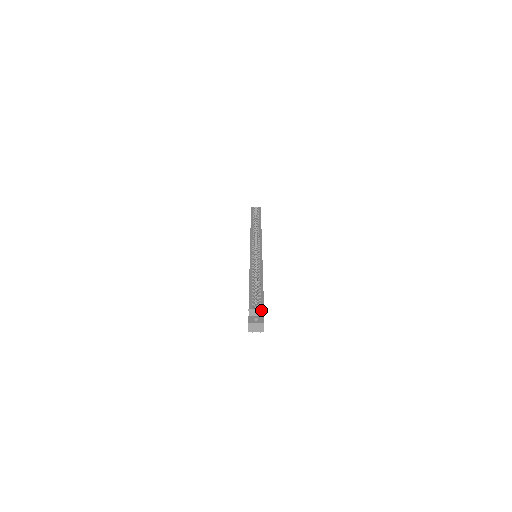
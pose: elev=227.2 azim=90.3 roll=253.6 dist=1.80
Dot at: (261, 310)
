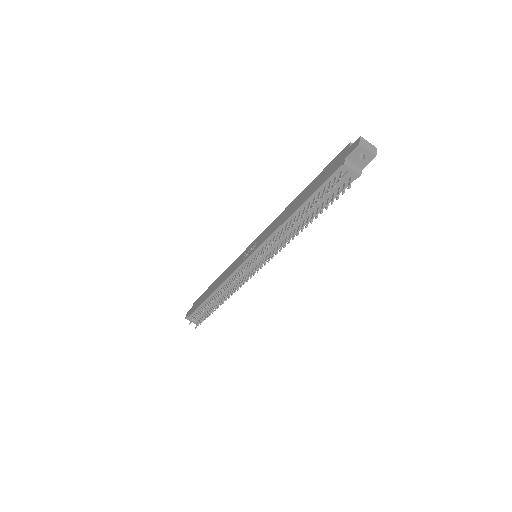
Dot at: occluded
